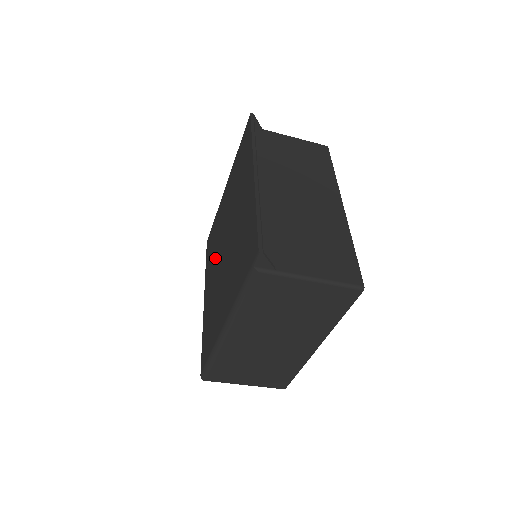
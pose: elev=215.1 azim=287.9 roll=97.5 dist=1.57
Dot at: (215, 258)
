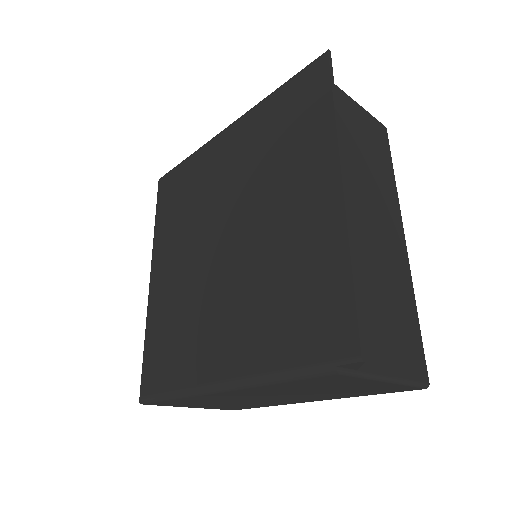
Dot at: (190, 234)
